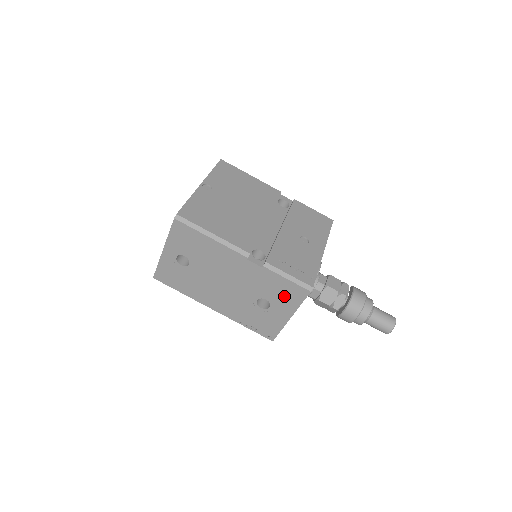
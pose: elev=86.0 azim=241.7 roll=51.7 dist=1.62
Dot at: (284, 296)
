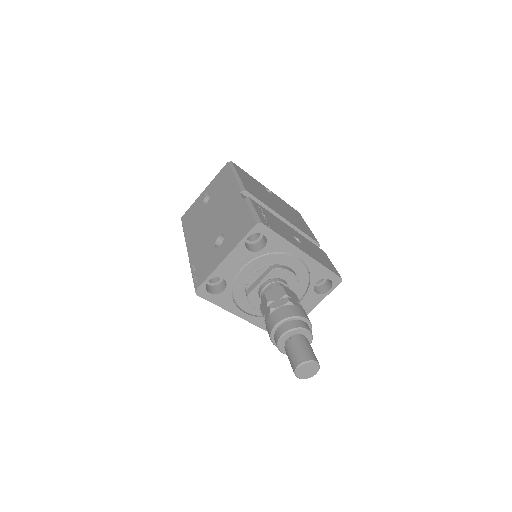
Dot at: (237, 230)
